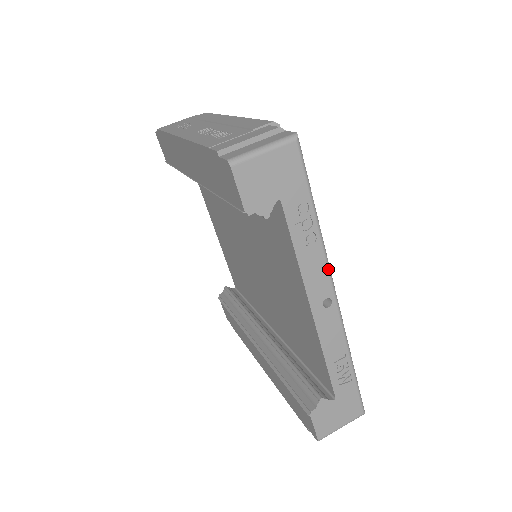
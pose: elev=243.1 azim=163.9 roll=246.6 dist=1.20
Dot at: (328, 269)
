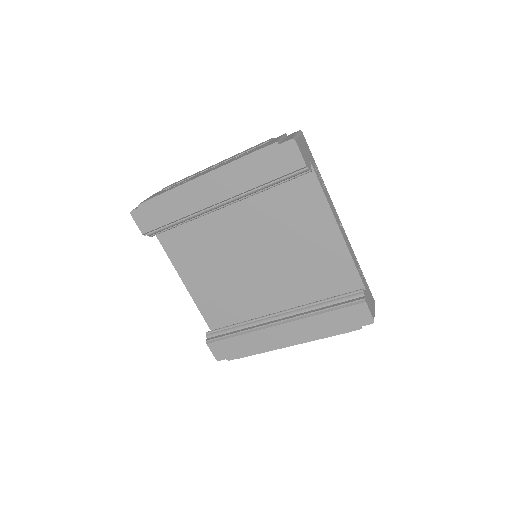
Dot at: occluded
